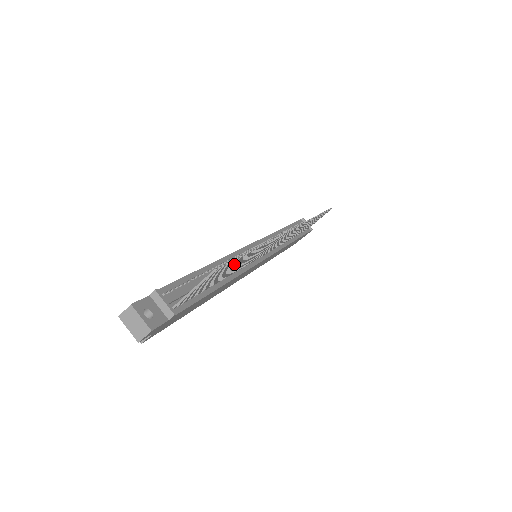
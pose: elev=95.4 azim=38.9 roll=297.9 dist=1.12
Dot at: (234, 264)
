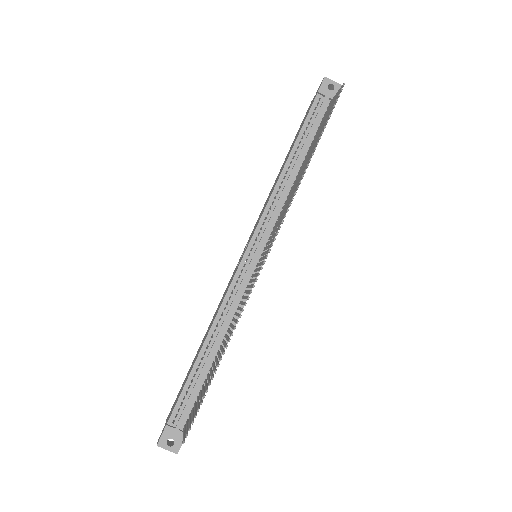
Dot at: occluded
